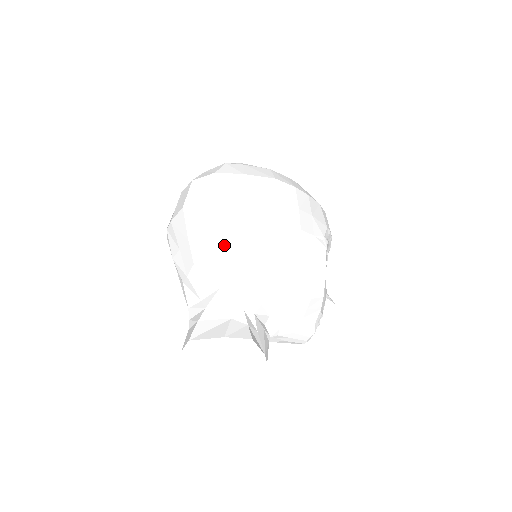
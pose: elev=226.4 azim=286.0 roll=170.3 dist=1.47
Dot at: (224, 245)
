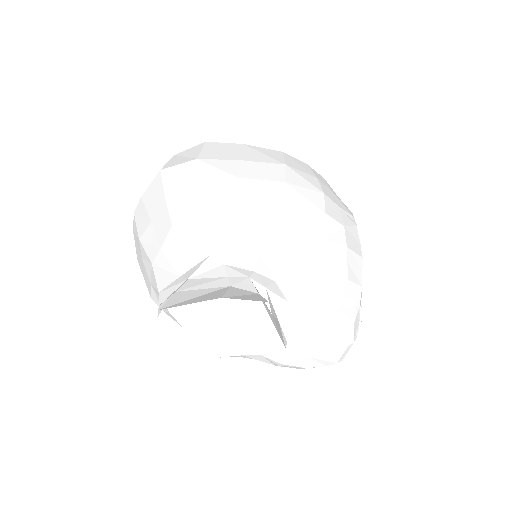
Dot at: (219, 200)
